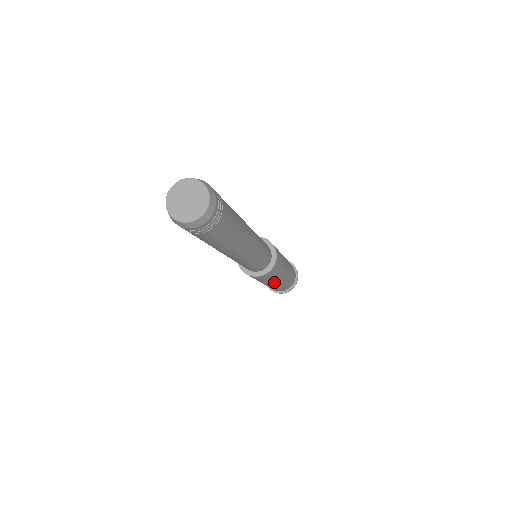
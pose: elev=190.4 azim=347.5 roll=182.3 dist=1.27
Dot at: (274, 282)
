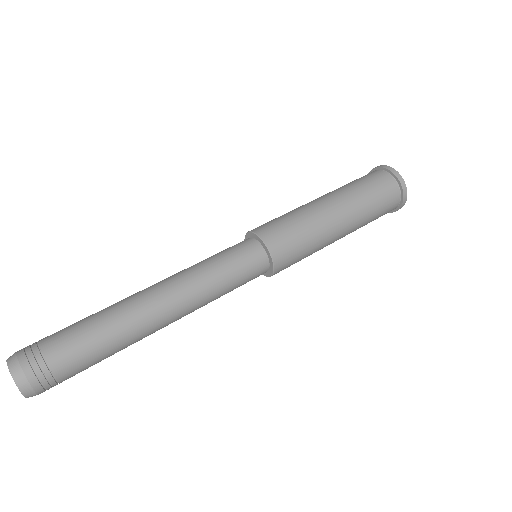
Dot at: occluded
